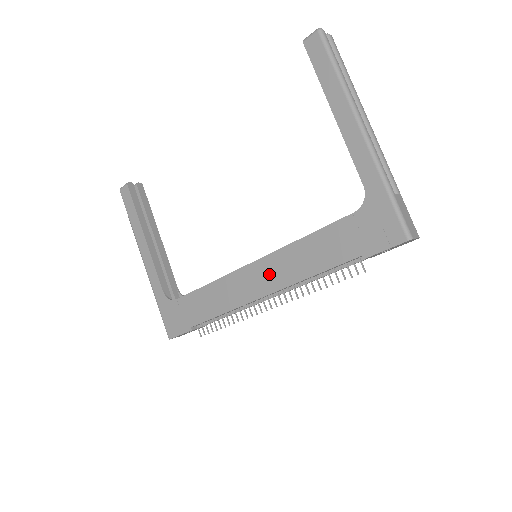
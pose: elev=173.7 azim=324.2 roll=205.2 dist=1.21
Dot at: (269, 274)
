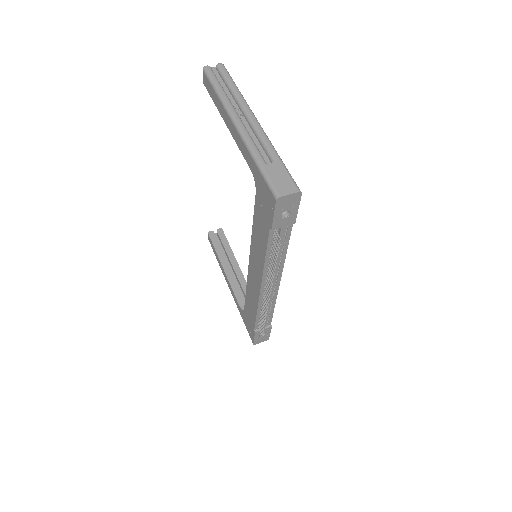
Dot at: (255, 268)
